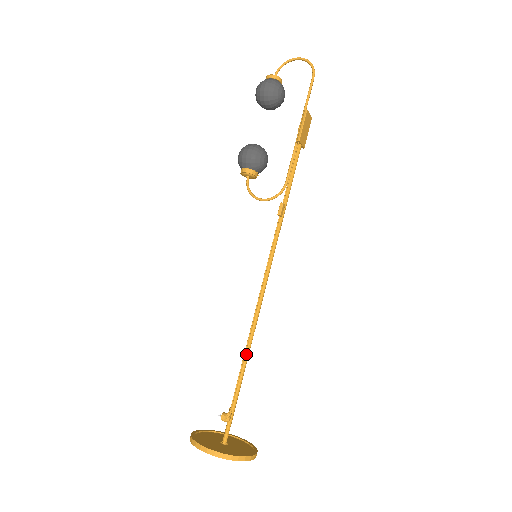
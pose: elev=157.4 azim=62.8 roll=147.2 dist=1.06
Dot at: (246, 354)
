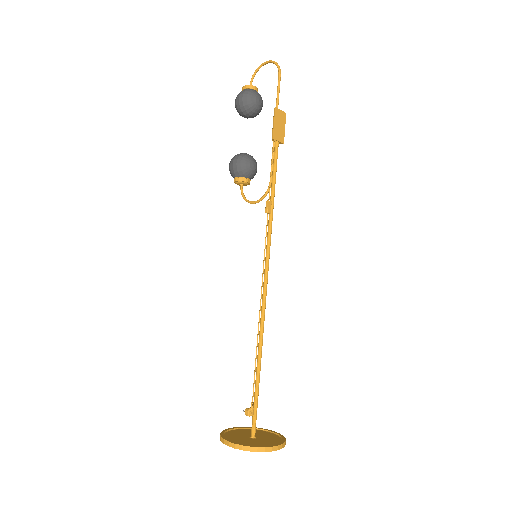
Dot at: (259, 350)
